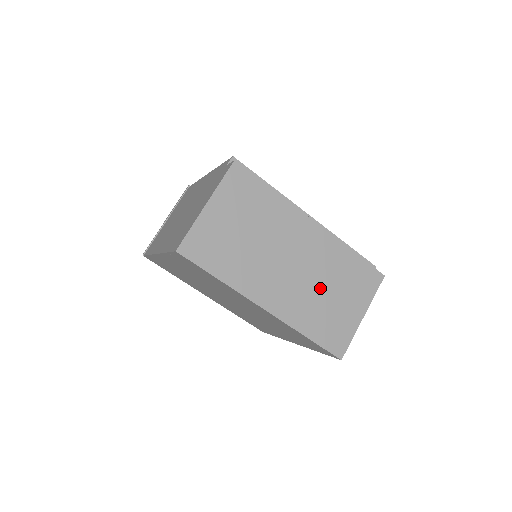
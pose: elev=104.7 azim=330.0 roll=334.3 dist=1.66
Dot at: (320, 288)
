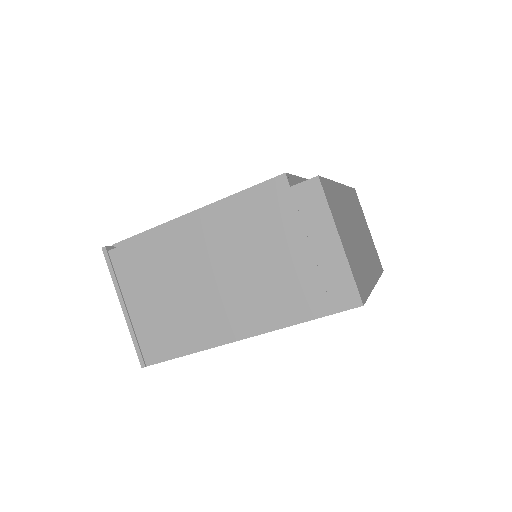
Dot at: (364, 234)
